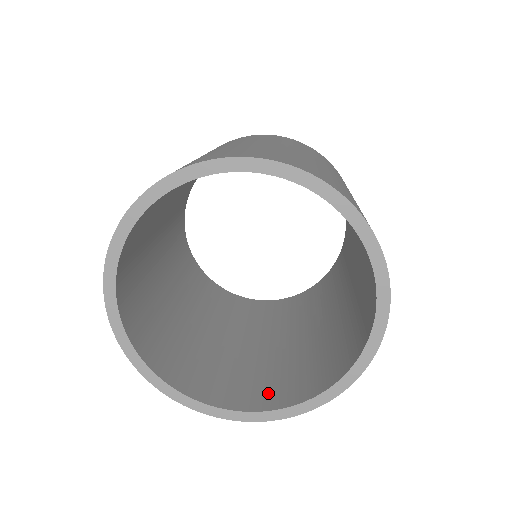
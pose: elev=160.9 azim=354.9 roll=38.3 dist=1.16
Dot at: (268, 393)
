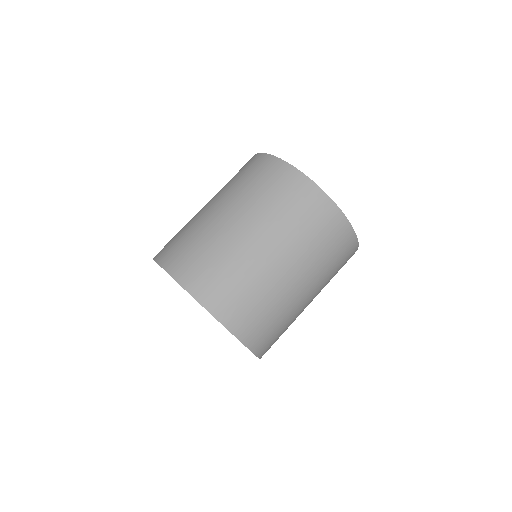
Dot at: occluded
